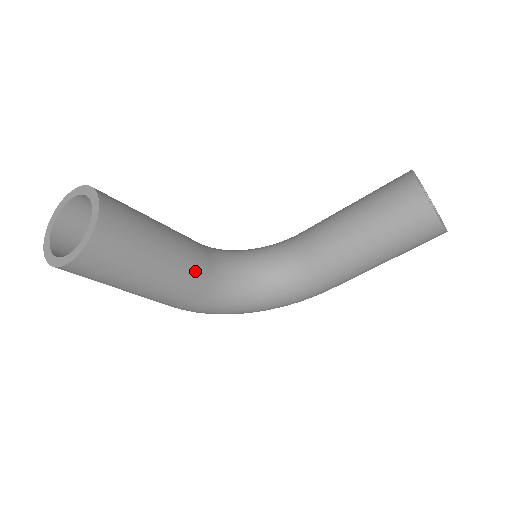
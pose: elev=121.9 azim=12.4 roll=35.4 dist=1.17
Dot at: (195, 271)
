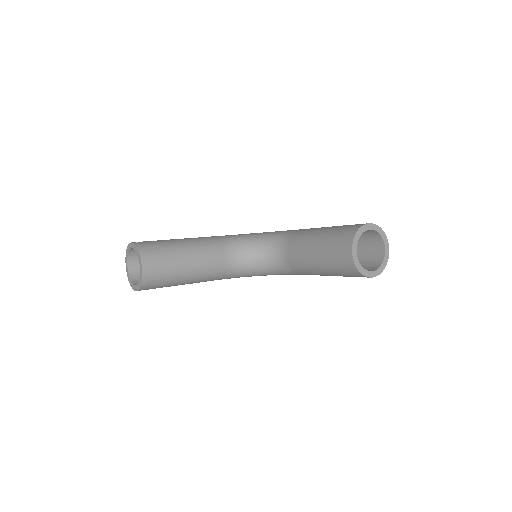
Dot at: (213, 272)
